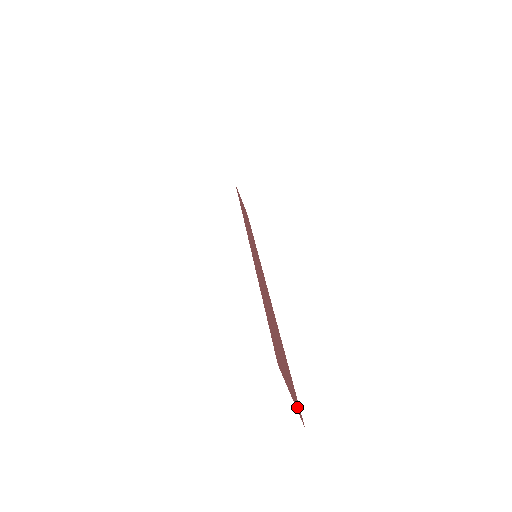
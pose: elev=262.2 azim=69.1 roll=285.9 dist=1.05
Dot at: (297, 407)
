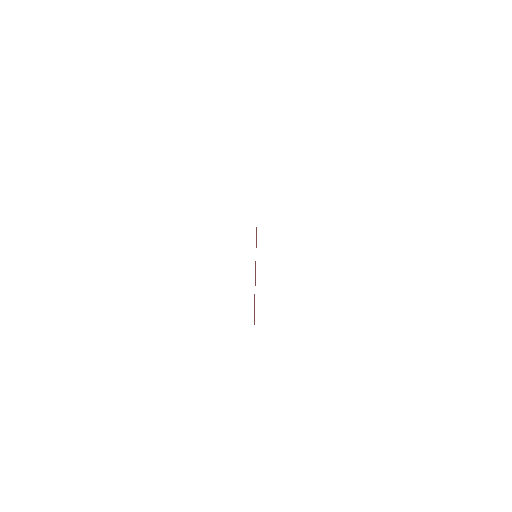
Dot at: occluded
